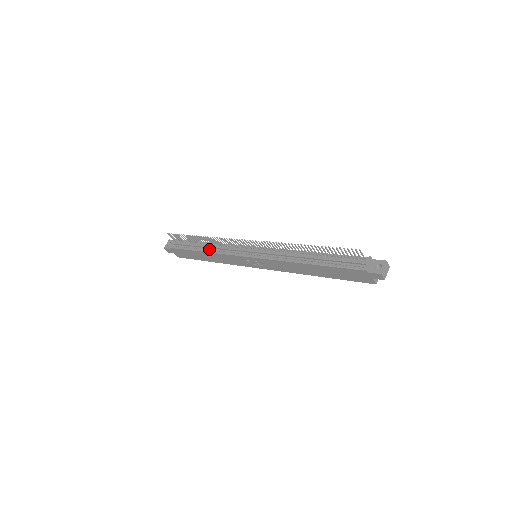
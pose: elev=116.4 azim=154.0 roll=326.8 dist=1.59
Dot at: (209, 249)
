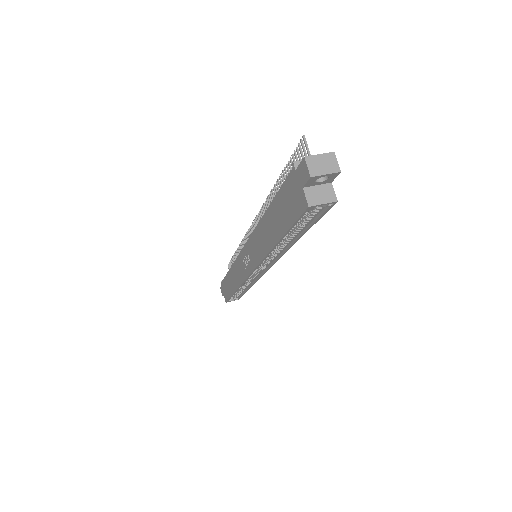
Dot at: occluded
